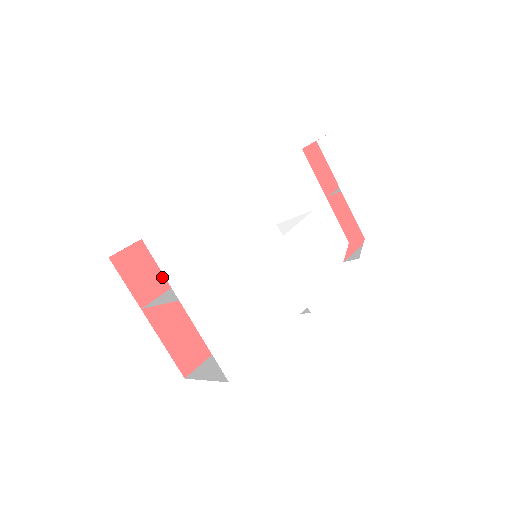
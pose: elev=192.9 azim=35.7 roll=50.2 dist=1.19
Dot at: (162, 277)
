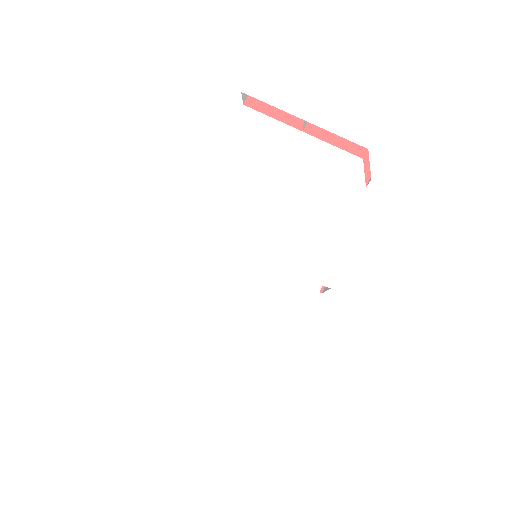
Dot at: occluded
